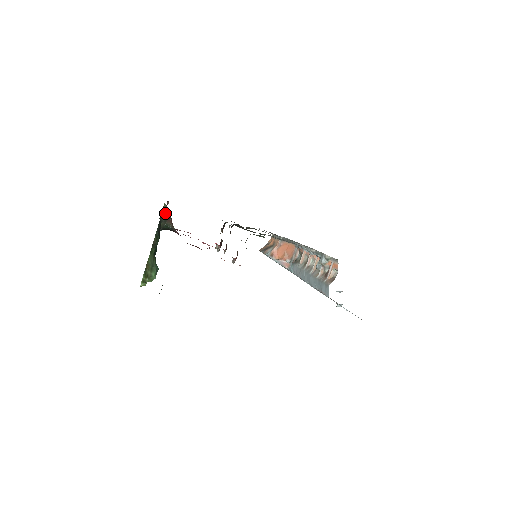
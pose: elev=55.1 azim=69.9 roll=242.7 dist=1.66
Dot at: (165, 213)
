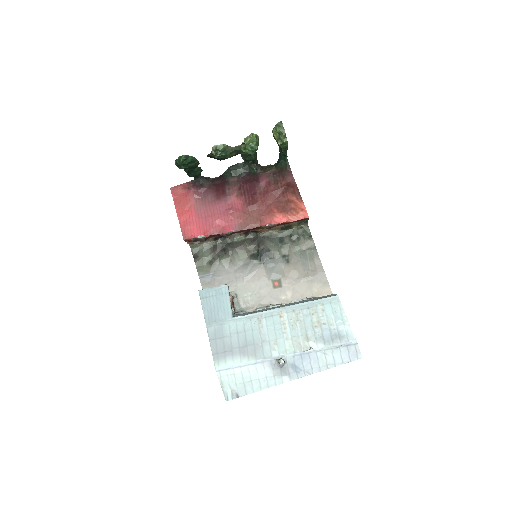
Dot at: occluded
